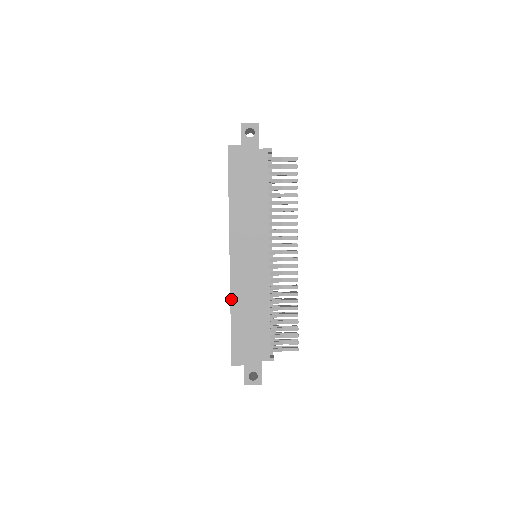
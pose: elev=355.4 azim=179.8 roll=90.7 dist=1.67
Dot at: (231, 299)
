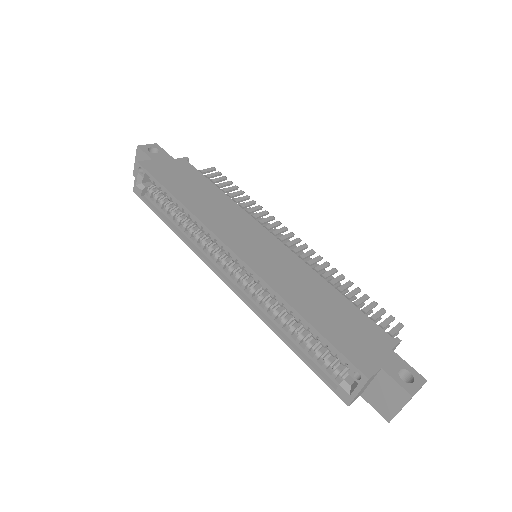
Dot at: (280, 294)
